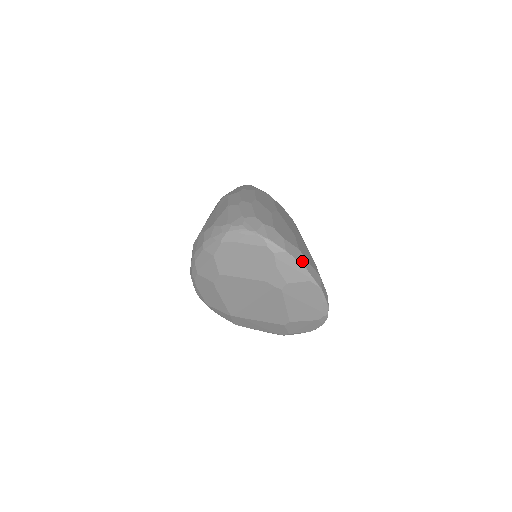
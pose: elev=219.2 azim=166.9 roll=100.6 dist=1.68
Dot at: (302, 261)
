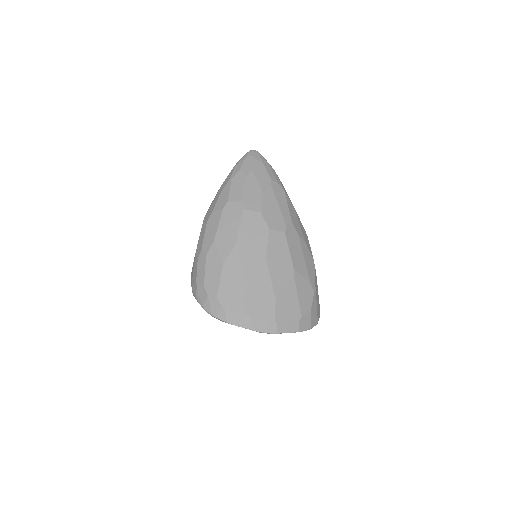
Dot at: (246, 324)
